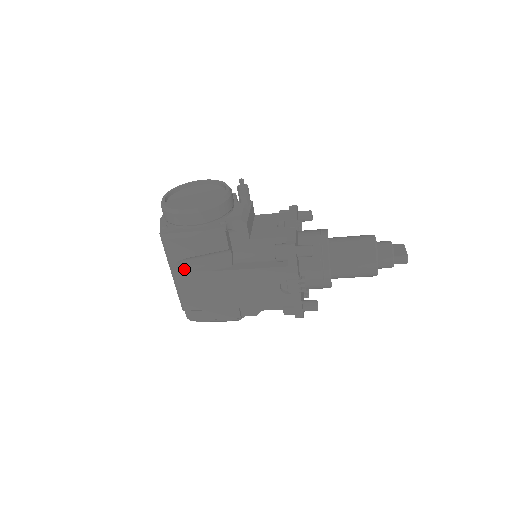
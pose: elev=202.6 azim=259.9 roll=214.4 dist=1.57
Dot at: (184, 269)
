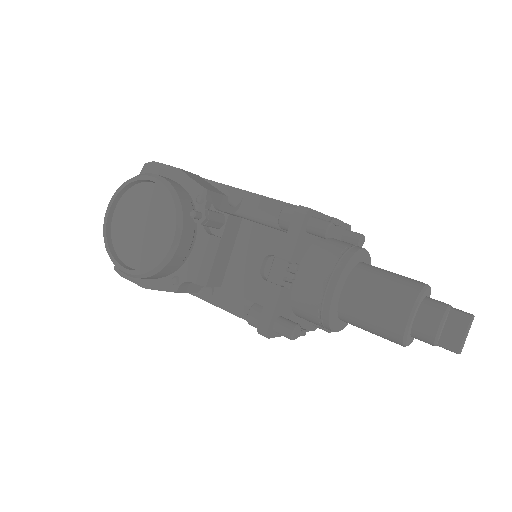
Dot at: occluded
